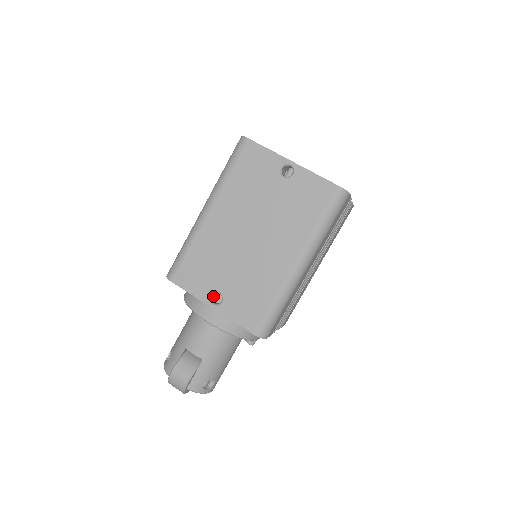
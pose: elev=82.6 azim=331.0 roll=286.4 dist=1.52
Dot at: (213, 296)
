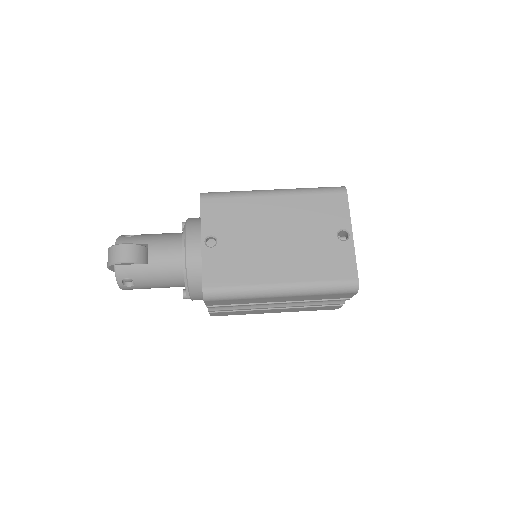
Dot at: (210, 238)
